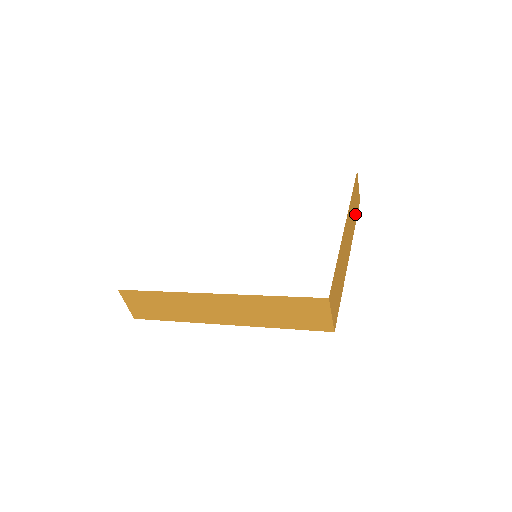
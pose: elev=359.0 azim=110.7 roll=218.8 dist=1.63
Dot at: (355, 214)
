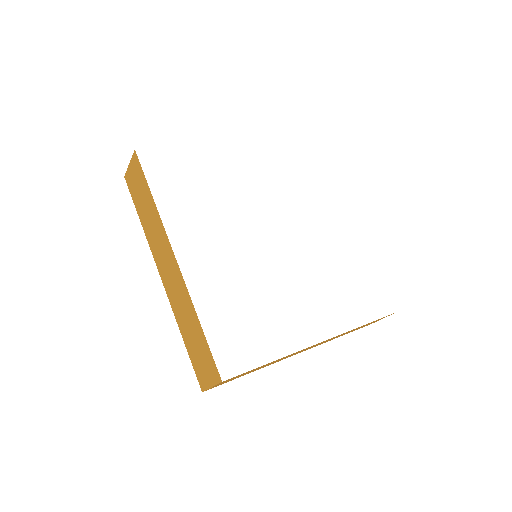
Dot at: occluded
